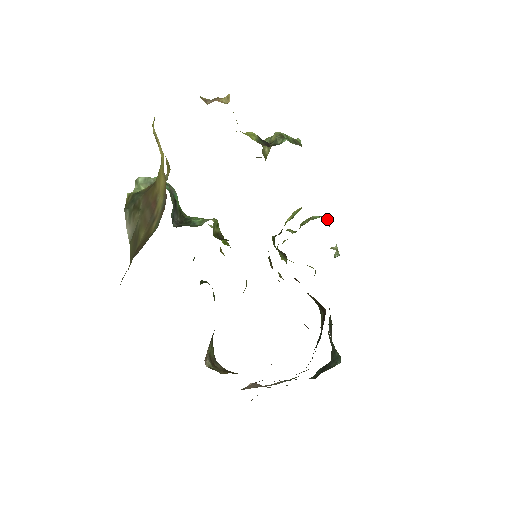
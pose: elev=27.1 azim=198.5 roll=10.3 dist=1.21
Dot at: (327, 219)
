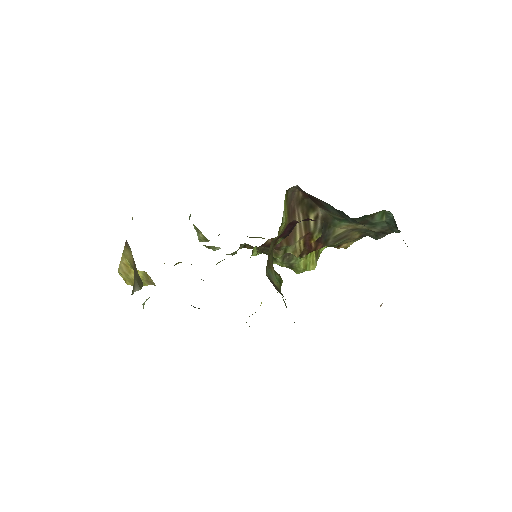
Dot at: occluded
